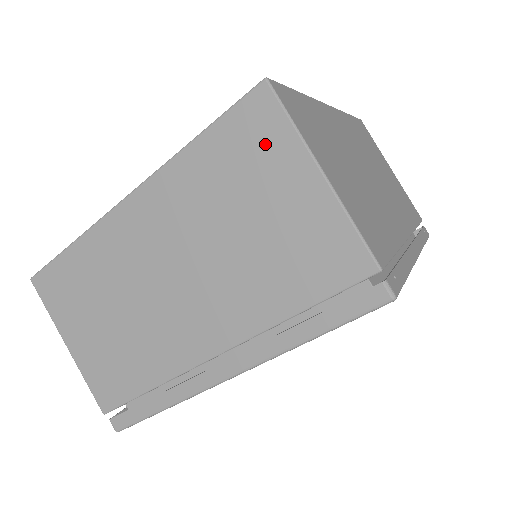
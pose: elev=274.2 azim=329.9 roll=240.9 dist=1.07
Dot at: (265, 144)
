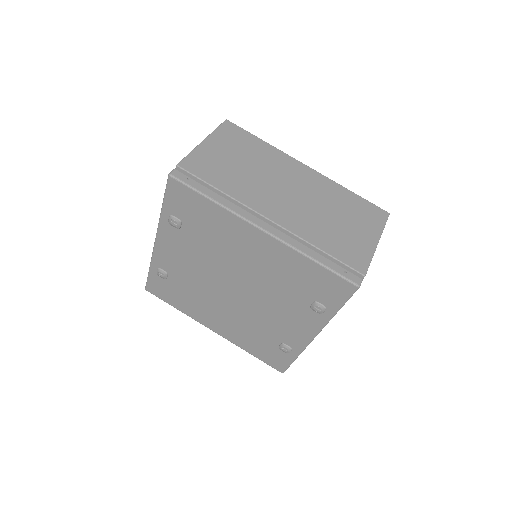
Dot at: occluded
